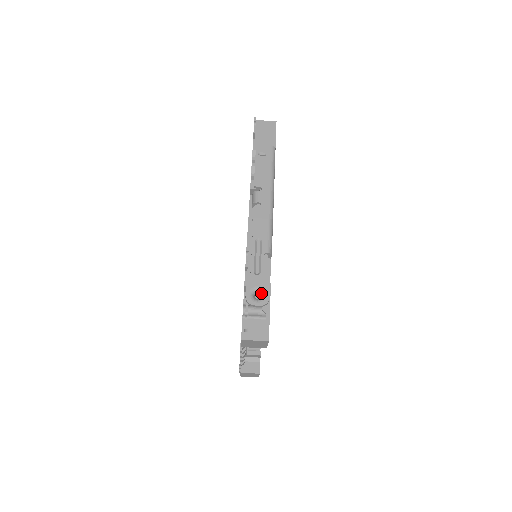
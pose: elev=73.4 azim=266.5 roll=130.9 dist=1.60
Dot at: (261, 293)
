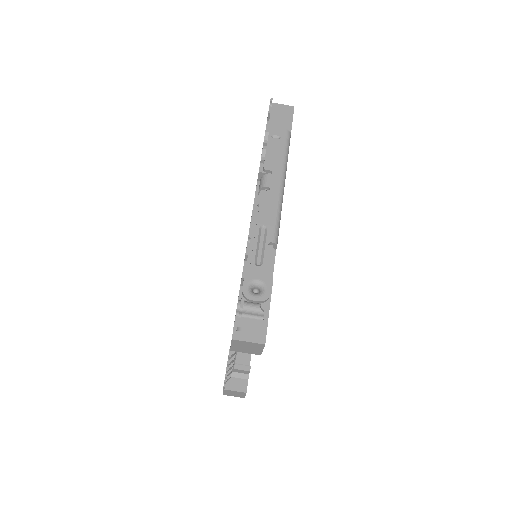
Dot at: (261, 287)
